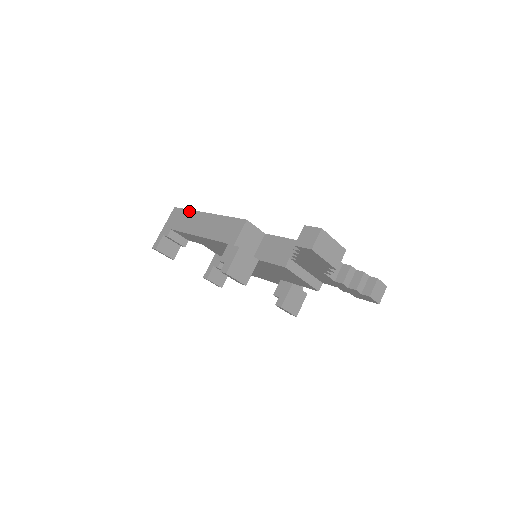
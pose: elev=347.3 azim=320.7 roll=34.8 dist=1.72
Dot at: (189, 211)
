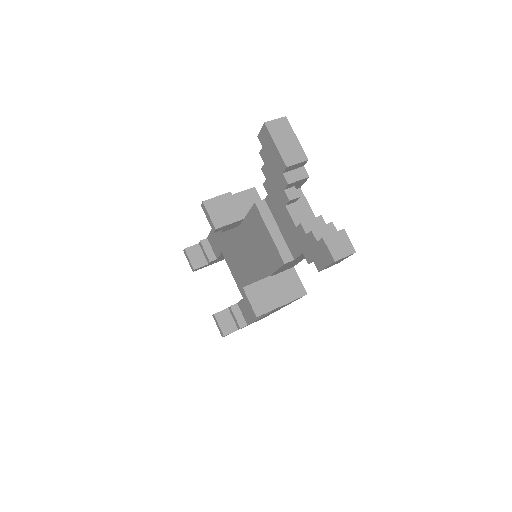
Dot at: occluded
